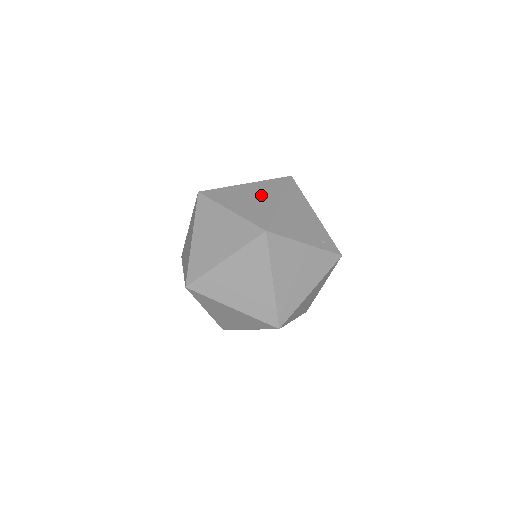
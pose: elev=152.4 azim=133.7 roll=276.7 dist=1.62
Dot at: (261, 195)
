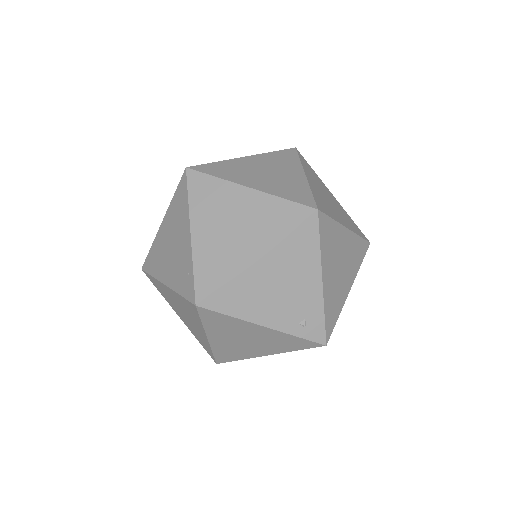
Dot at: (246, 228)
